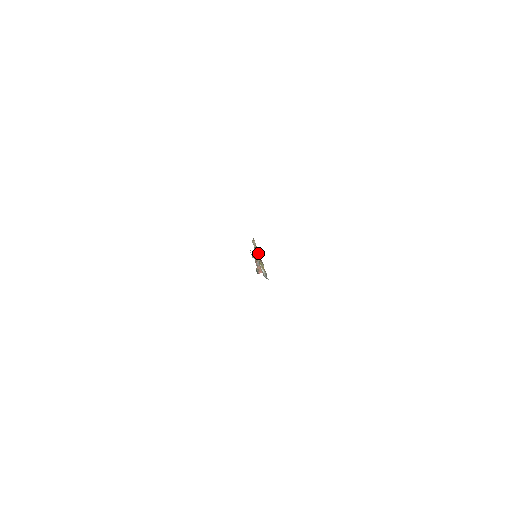
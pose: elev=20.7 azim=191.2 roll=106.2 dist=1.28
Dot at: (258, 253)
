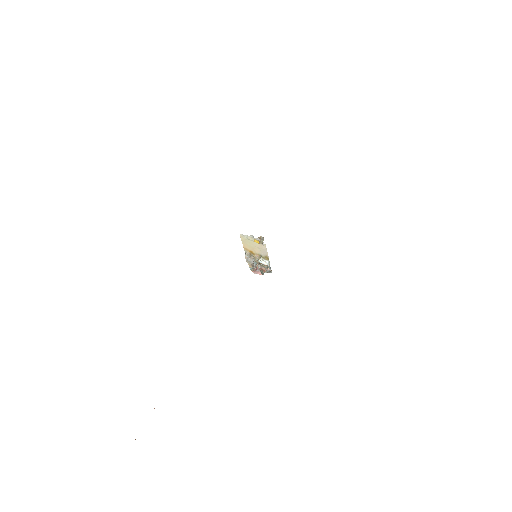
Dot at: (254, 259)
